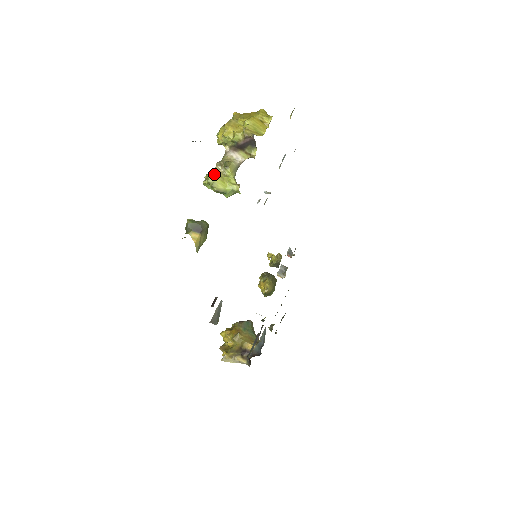
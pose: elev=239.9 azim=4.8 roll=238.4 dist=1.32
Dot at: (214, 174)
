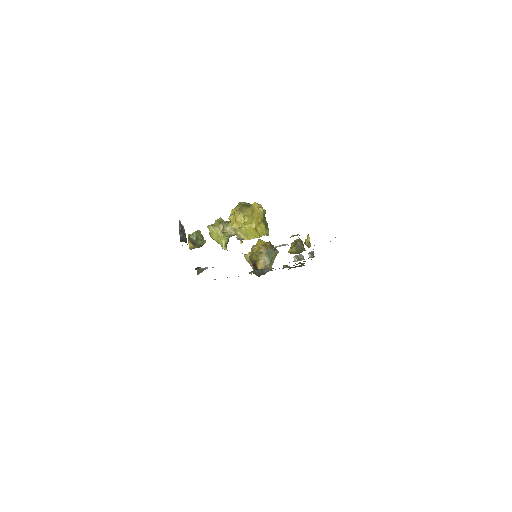
Dot at: (215, 228)
